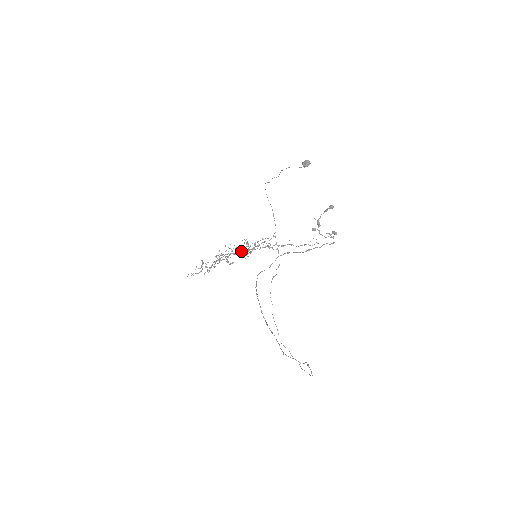
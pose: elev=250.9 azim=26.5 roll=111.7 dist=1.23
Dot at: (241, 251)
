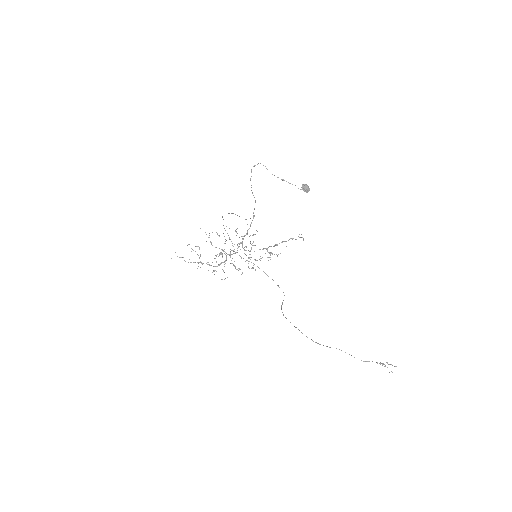
Dot at: (248, 261)
